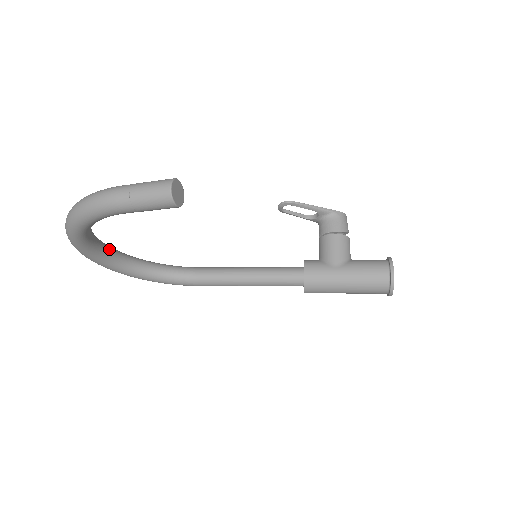
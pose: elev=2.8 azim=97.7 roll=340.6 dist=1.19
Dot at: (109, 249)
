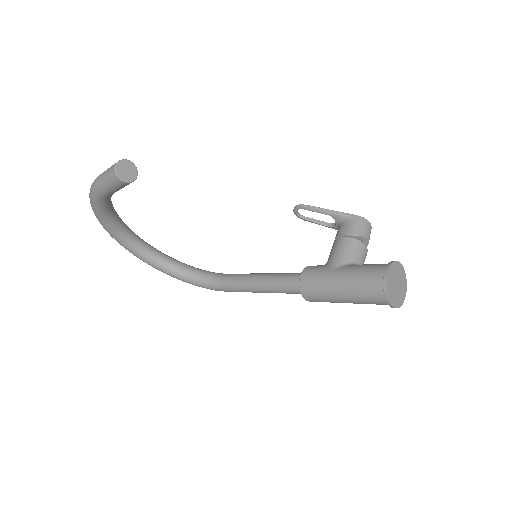
Dot at: (148, 247)
